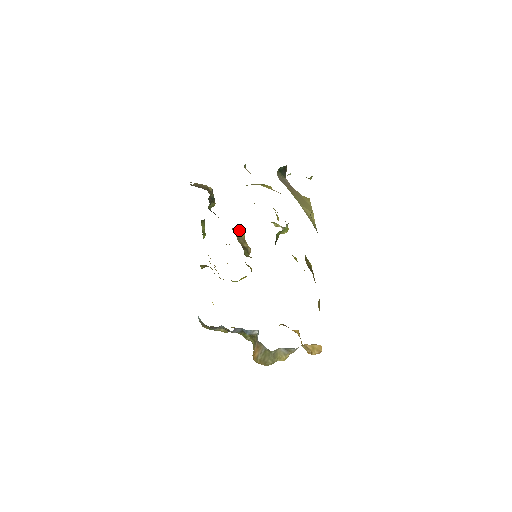
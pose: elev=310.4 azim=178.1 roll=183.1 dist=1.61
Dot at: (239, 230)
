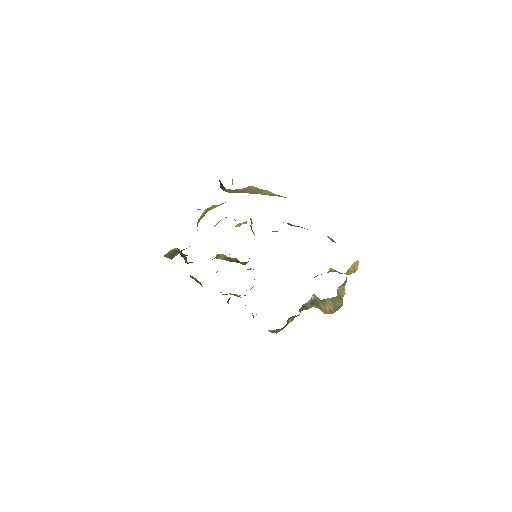
Dot at: (217, 255)
